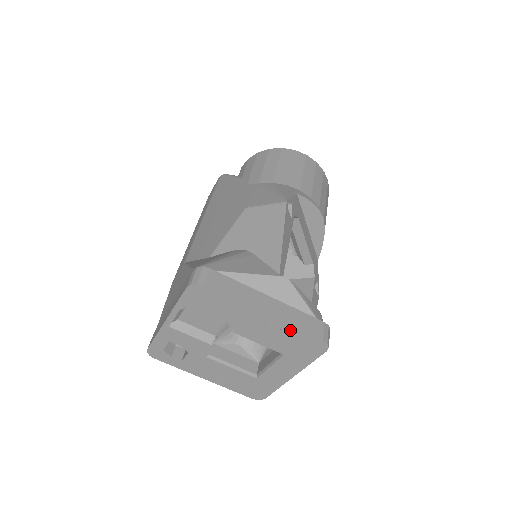
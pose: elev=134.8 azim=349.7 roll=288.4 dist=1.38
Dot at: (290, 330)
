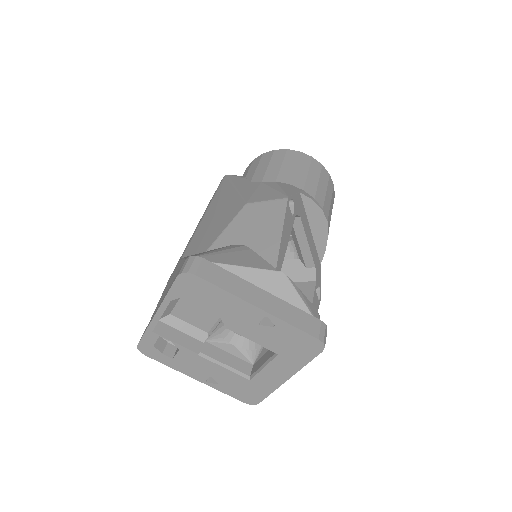
Dot at: (284, 326)
